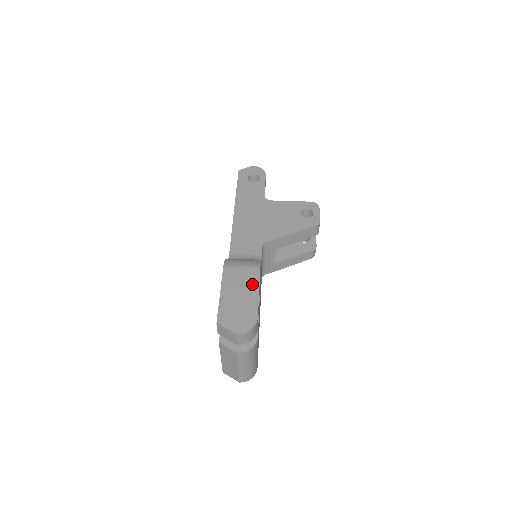
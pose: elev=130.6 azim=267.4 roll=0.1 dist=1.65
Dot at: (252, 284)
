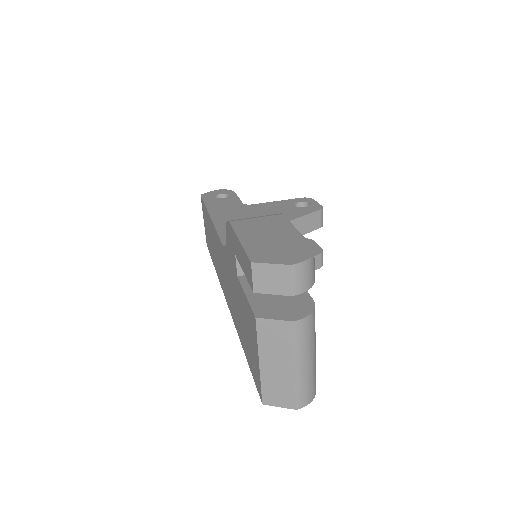
Dot at: (281, 225)
